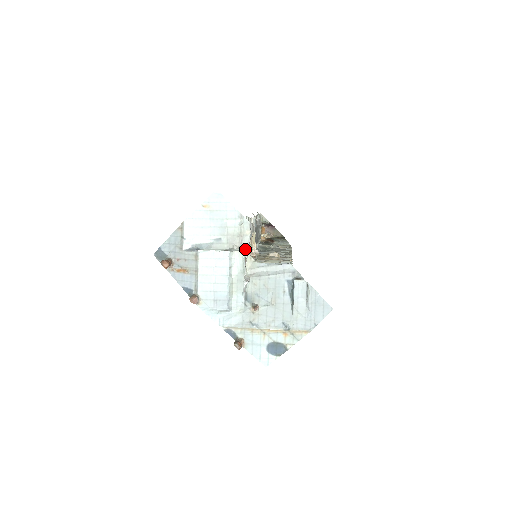
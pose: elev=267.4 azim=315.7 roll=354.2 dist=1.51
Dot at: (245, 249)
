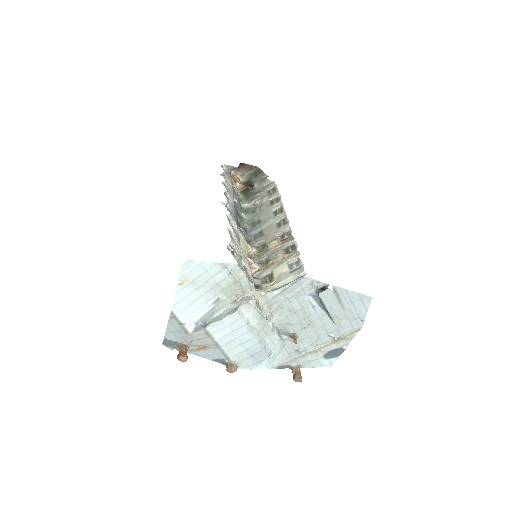
Dot at: (249, 291)
